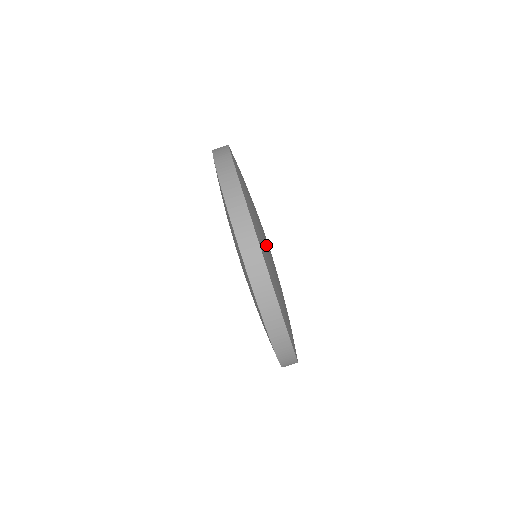
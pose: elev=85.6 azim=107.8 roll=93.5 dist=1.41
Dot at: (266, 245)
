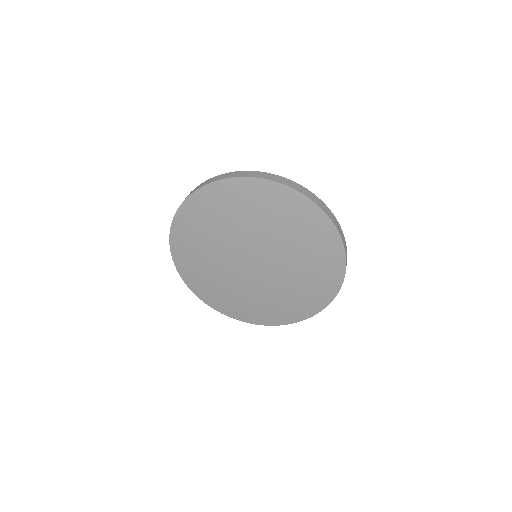
Dot at: occluded
